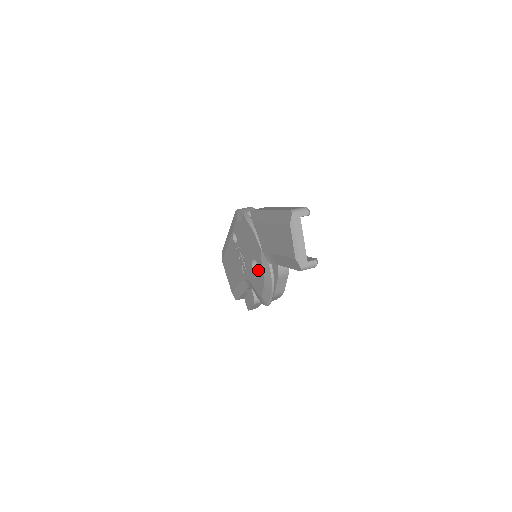
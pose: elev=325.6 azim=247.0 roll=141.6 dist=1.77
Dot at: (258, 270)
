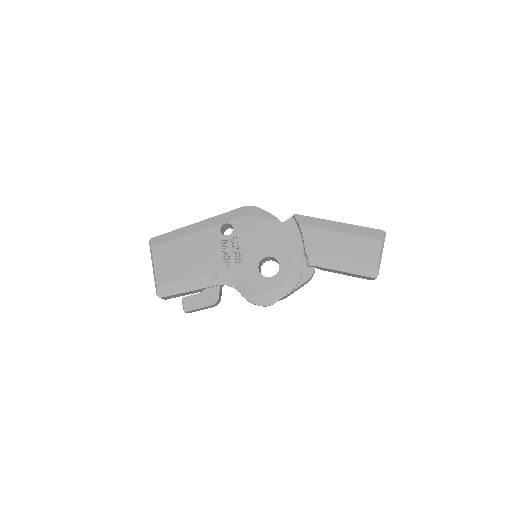
Dot at: (259, 269)
